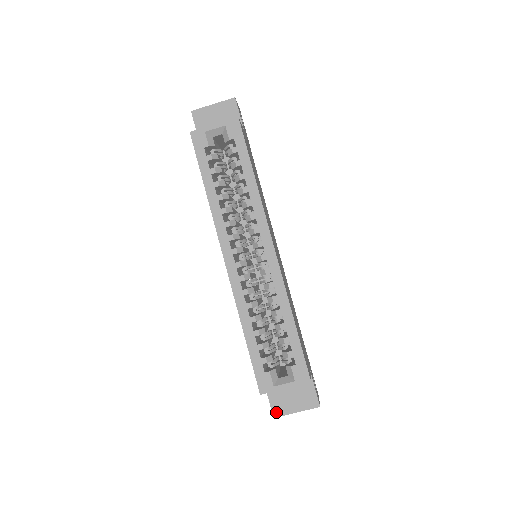
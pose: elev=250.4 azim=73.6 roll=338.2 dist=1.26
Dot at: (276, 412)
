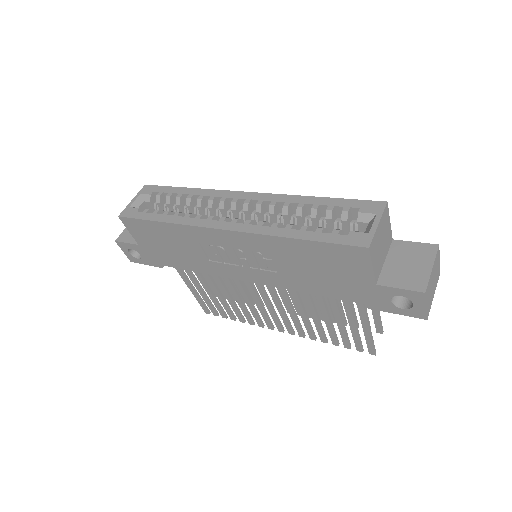
Dot at: (419, 287)
